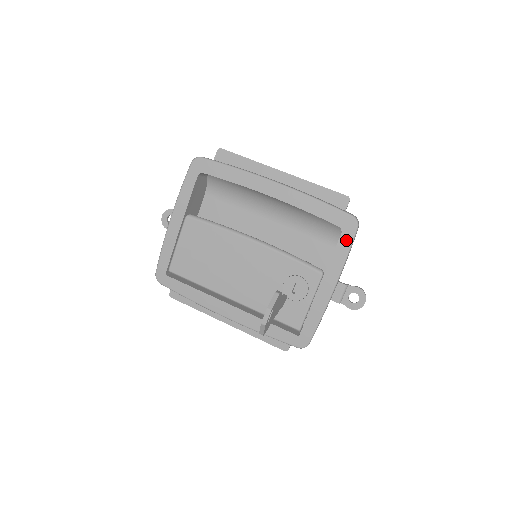
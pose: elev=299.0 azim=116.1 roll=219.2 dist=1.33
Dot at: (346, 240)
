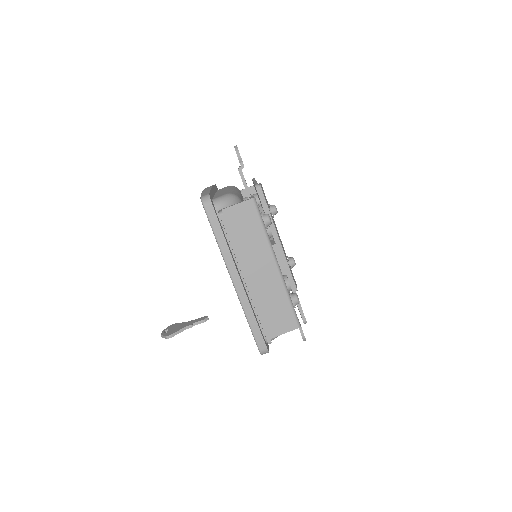
Dot at: occluded
